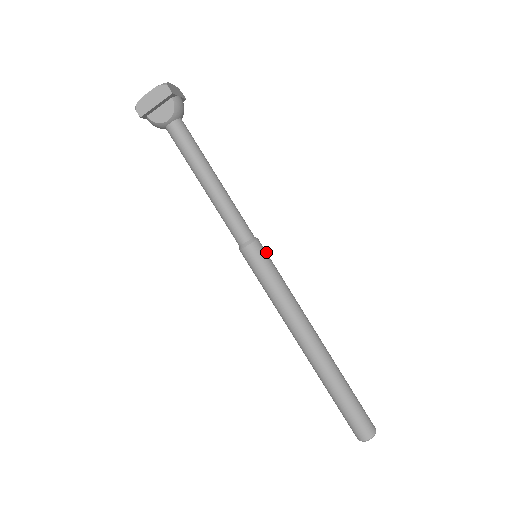
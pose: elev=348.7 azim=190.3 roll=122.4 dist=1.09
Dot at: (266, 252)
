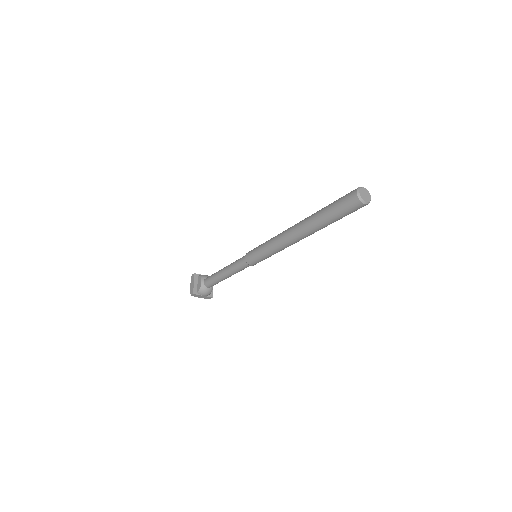
Dot at: occluded
